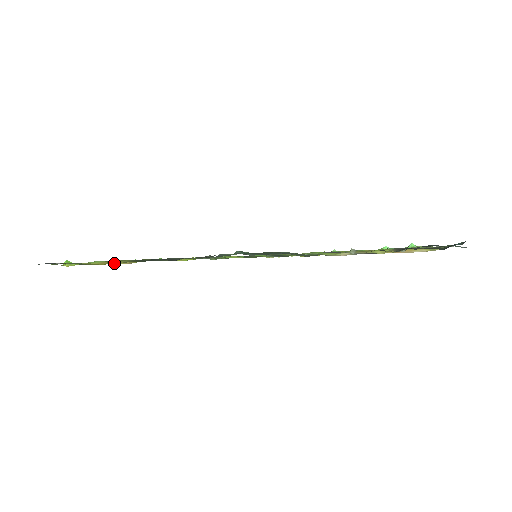
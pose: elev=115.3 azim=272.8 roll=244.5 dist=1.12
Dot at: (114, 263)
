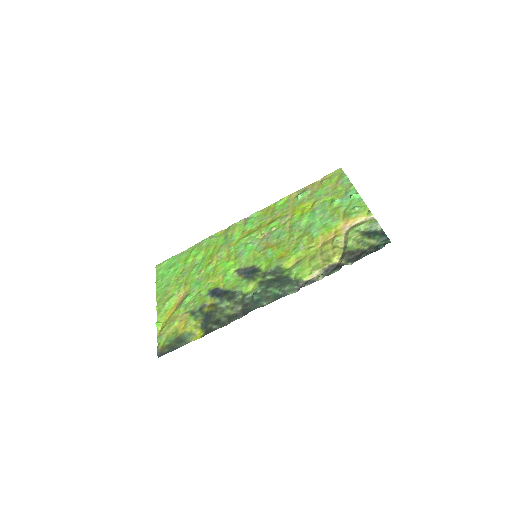
Dot at: (176, 300)
